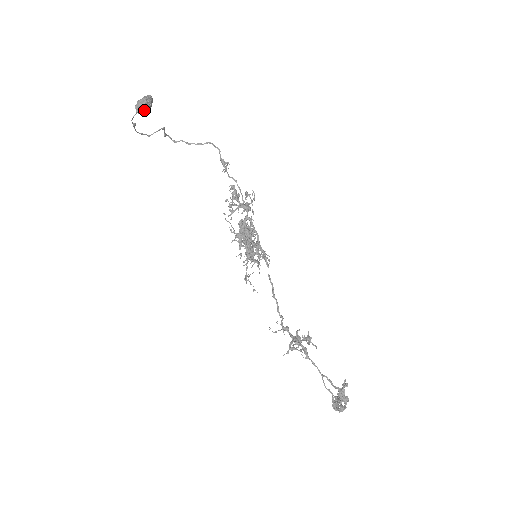
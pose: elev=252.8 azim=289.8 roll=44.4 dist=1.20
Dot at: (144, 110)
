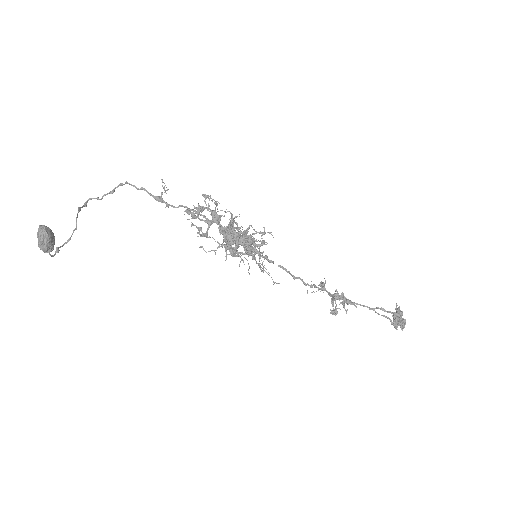
Dot at: (51, 248)
